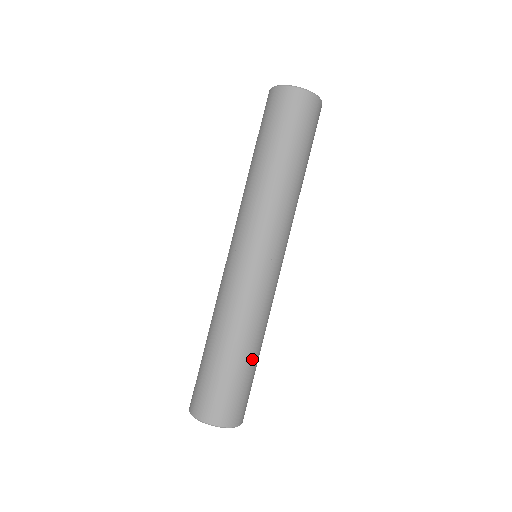
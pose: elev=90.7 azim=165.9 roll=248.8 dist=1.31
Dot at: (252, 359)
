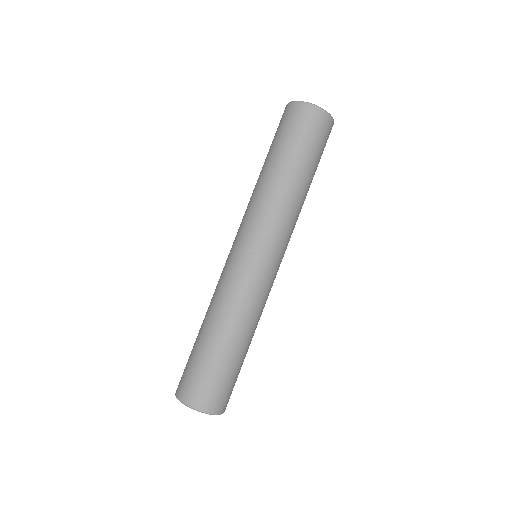
Dot at: (228, 348)
